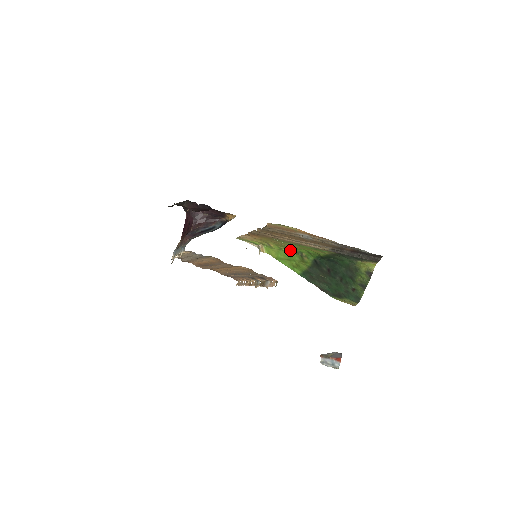
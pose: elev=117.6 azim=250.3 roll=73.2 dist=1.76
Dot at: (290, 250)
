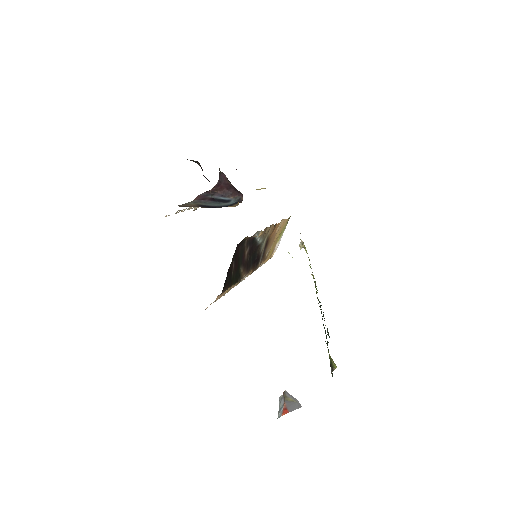
Dot at: occluded
